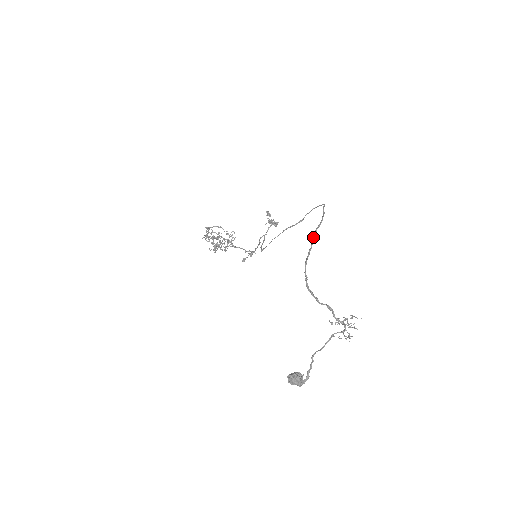
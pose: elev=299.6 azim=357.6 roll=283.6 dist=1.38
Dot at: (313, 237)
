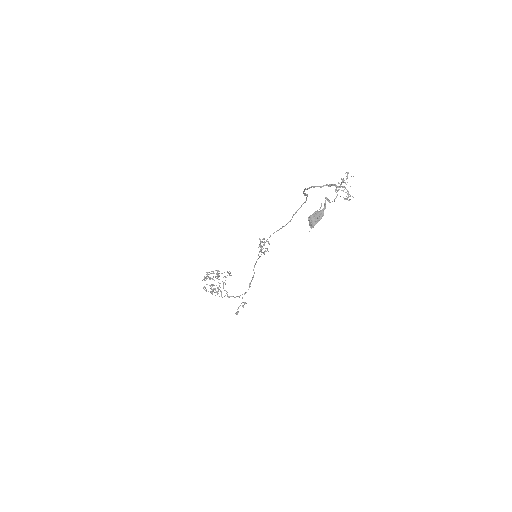
Dot at: occluded
